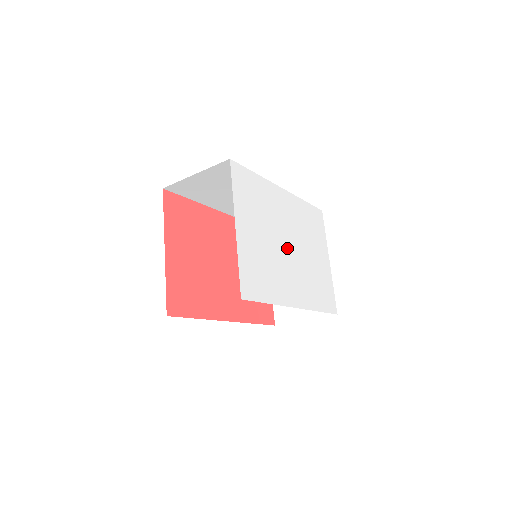
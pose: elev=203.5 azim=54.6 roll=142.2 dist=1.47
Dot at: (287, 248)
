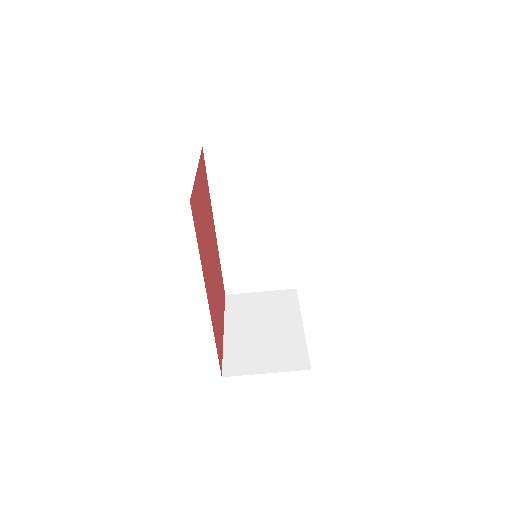
Dot at: occluded
